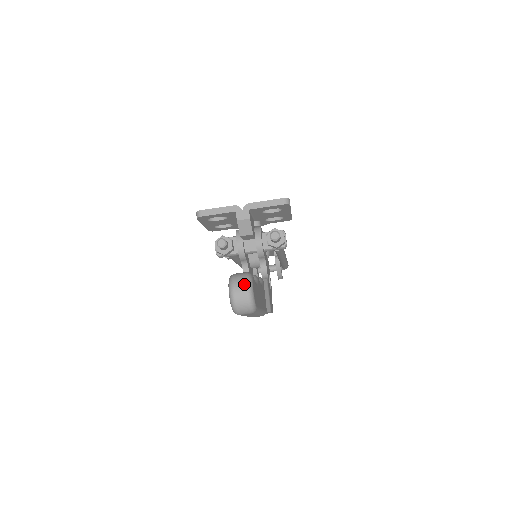
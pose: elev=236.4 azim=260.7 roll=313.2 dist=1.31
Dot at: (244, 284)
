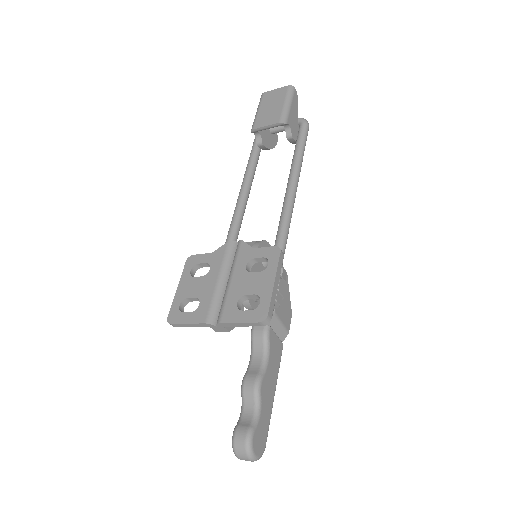
Dot at: (246, 458)
